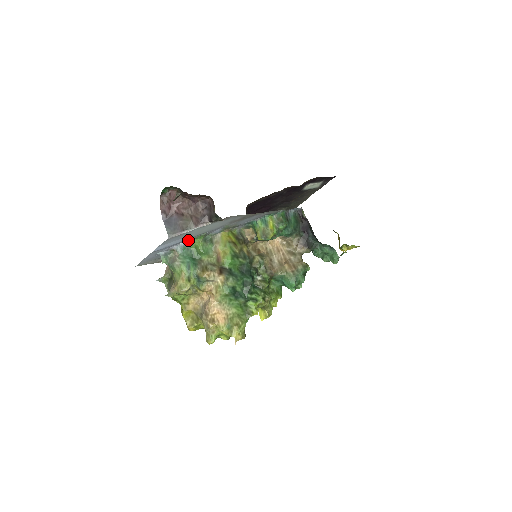
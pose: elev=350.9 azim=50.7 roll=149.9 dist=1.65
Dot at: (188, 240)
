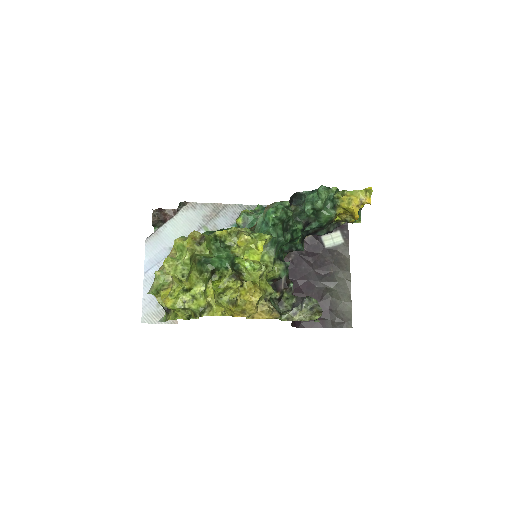
Dot at: occluded
